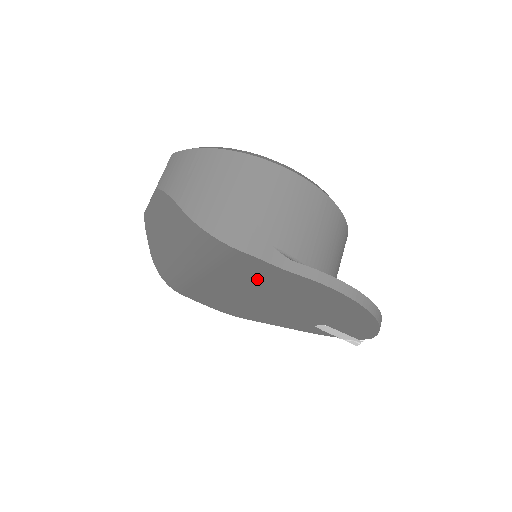
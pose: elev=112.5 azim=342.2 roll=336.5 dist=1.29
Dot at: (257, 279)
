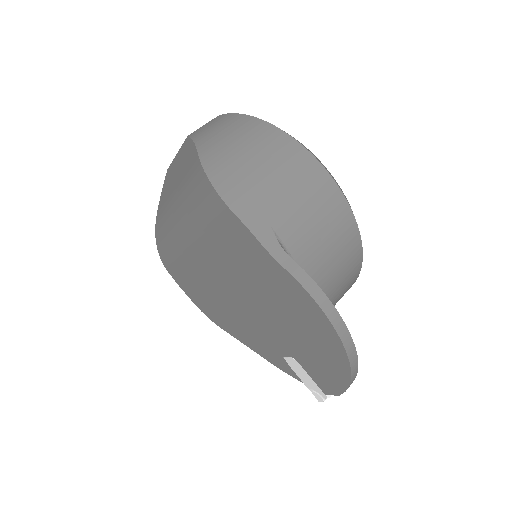
Dot at: (243, 265)
